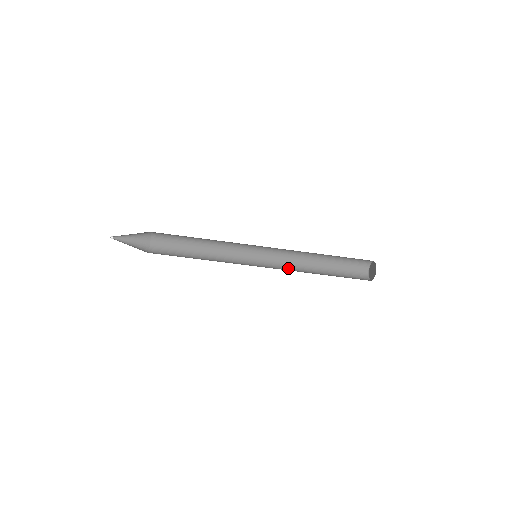
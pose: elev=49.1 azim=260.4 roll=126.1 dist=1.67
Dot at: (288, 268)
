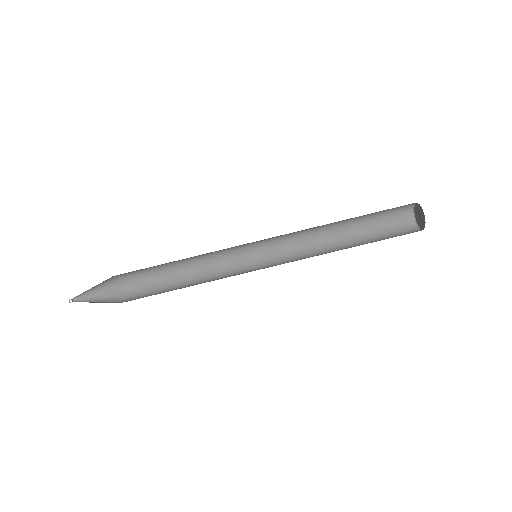
Dot at: occluded
